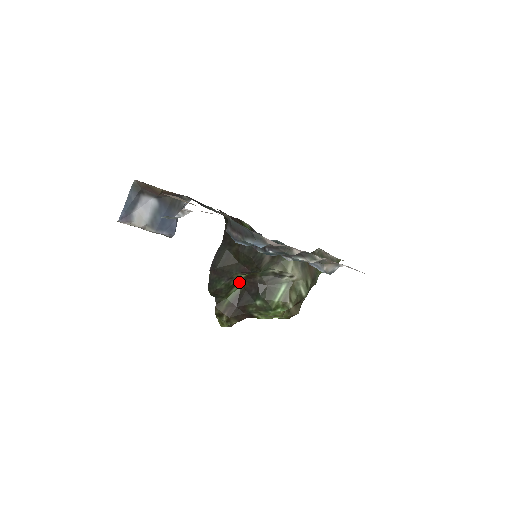
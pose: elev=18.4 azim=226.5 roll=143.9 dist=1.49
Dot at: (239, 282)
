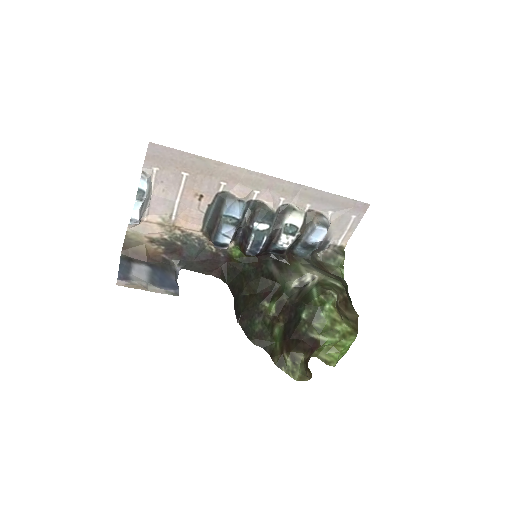
Dot at: (275, 321)
